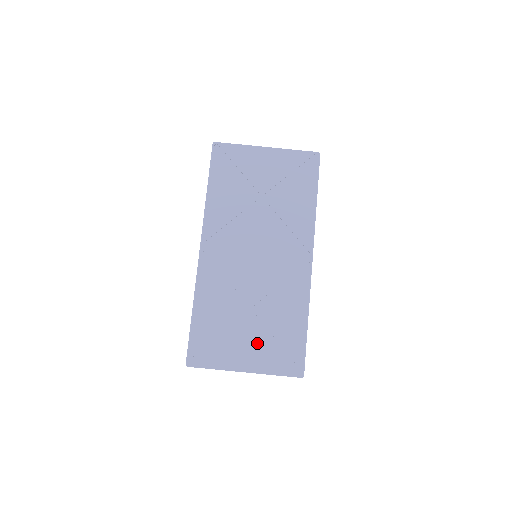
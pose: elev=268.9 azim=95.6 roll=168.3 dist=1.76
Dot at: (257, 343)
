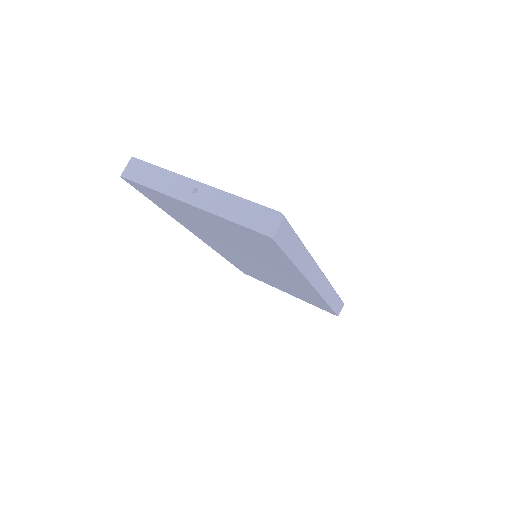
Dot at: occluded
